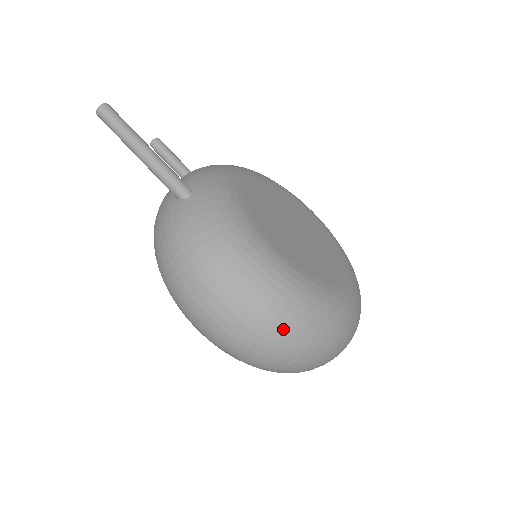
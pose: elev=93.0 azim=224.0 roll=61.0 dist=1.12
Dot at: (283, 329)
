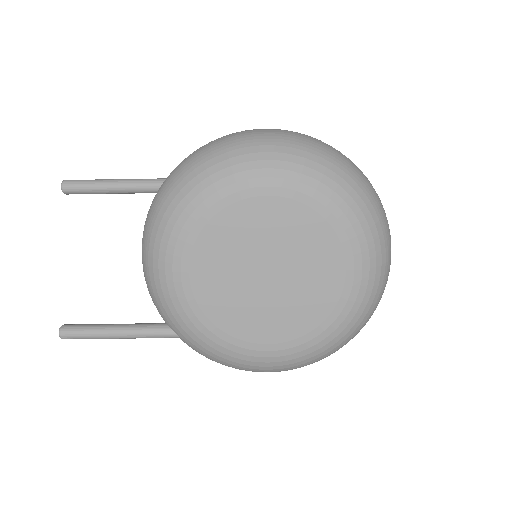
Dot at: (319, 360)
